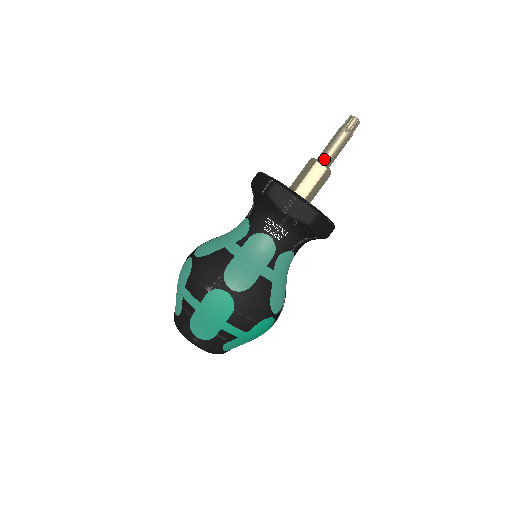
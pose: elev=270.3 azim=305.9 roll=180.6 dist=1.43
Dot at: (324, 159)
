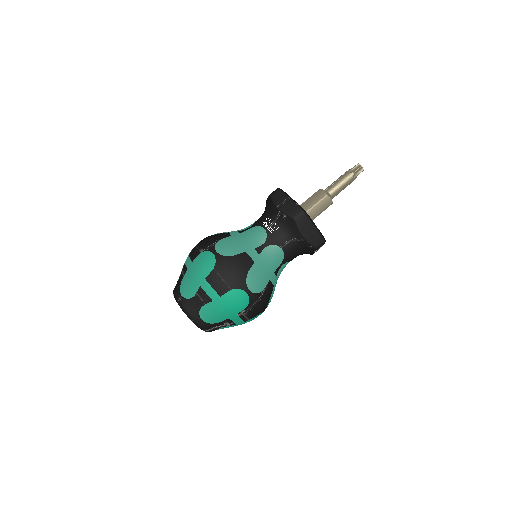
Dot at: (328, 189)
